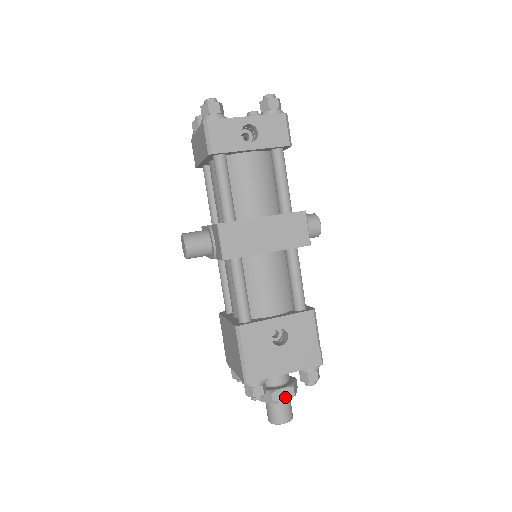
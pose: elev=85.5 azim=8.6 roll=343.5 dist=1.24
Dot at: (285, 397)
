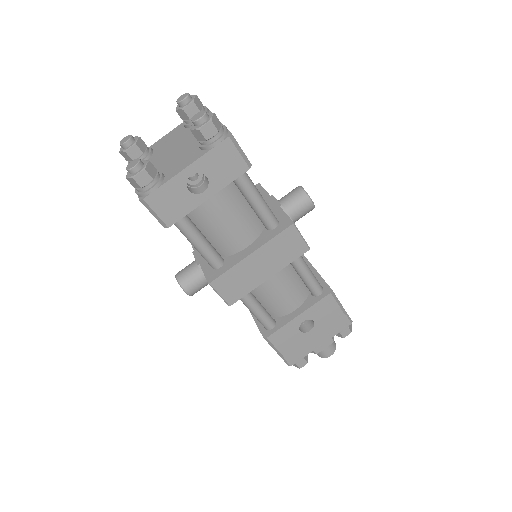
Dot at: (325, 346)
